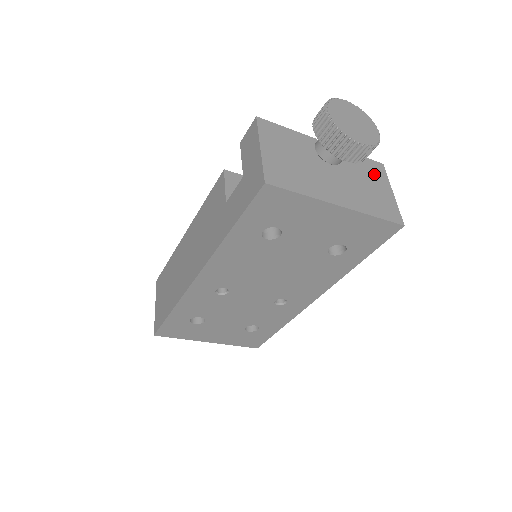
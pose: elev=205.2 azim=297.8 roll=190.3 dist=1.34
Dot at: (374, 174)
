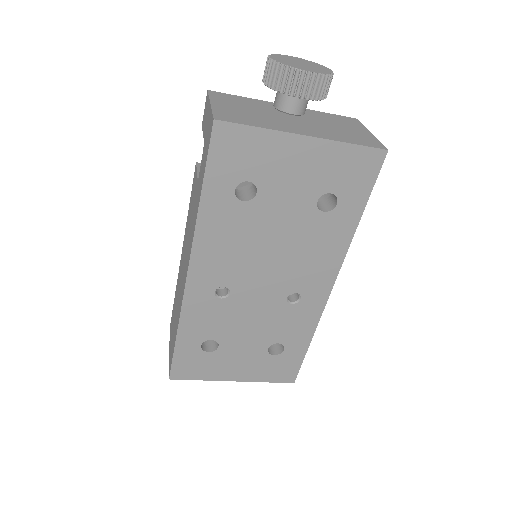
Dot at: (346, 123)
